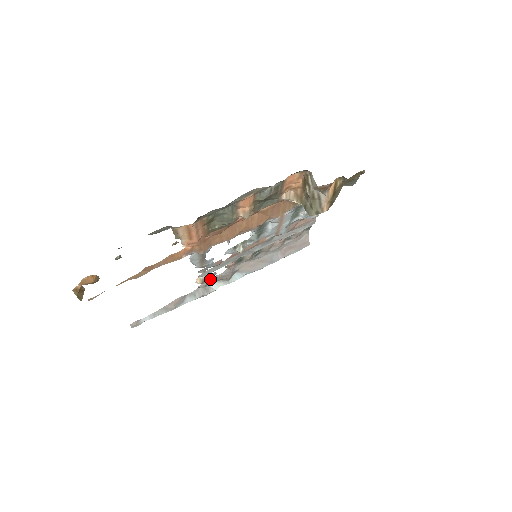
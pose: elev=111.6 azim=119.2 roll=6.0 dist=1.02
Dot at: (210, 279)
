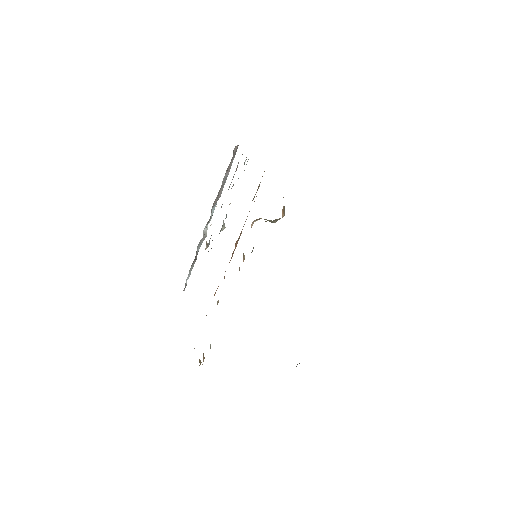
Dot at: (204, 234)
